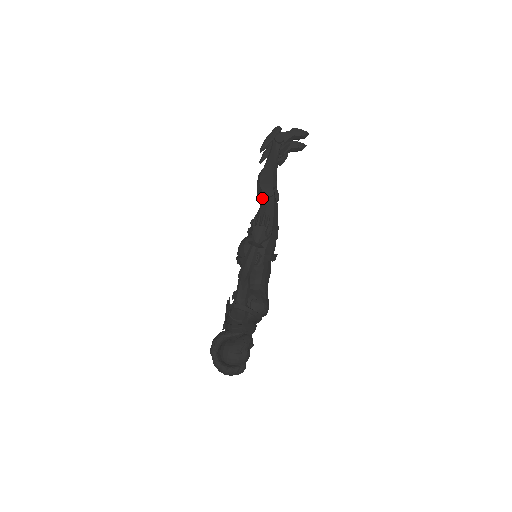
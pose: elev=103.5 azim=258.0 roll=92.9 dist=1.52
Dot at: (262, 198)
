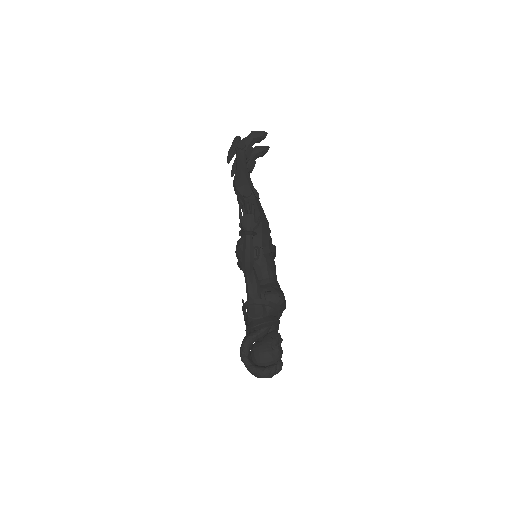
Dot at: (243, 200)
